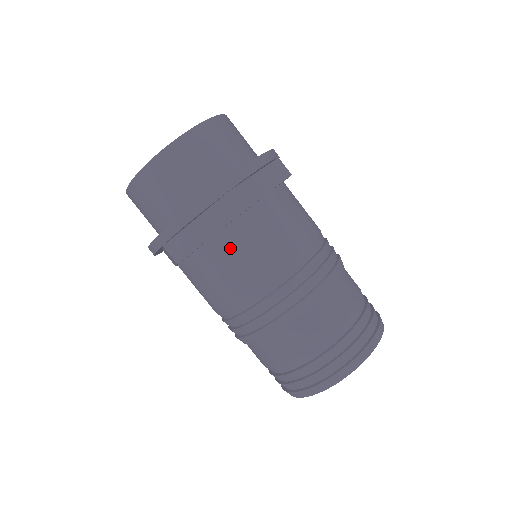
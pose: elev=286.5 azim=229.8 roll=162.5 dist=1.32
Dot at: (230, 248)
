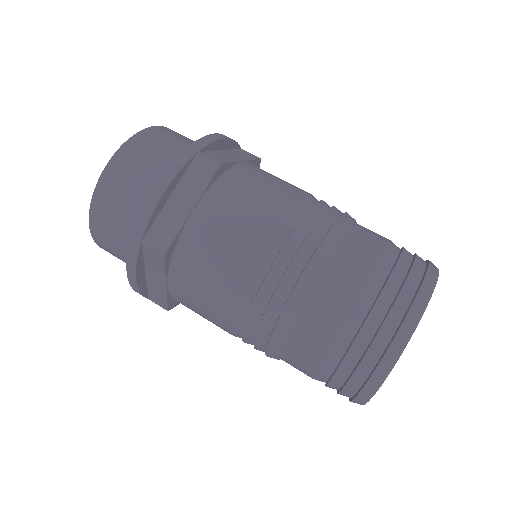
Dot at: (185, 289)
